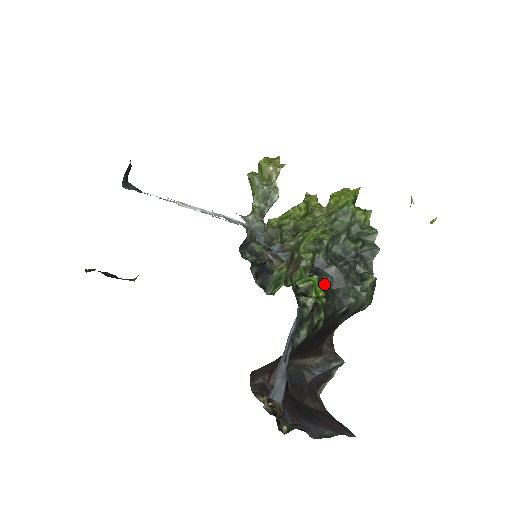
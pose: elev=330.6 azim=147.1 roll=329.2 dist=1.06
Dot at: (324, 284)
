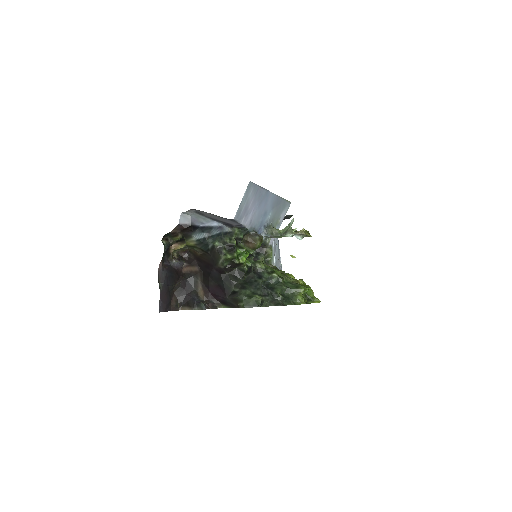
Dot at: (248, 268)
